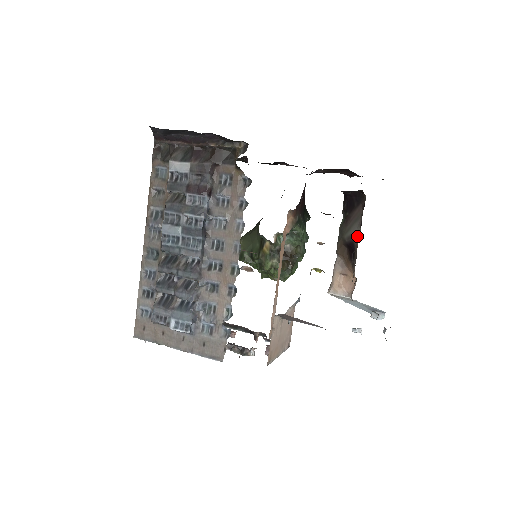
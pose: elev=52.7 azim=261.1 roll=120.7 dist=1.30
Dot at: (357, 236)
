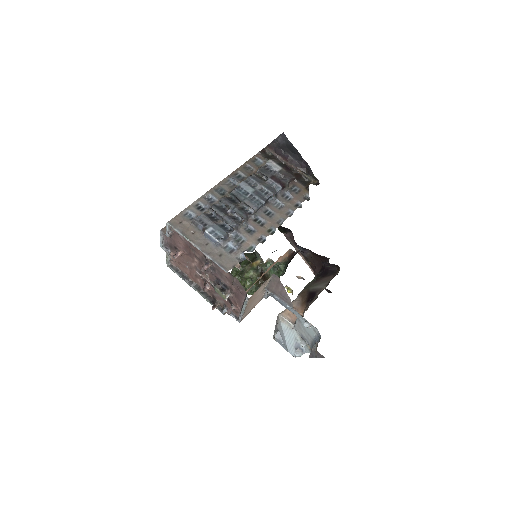
Dot at: (321, 290)
